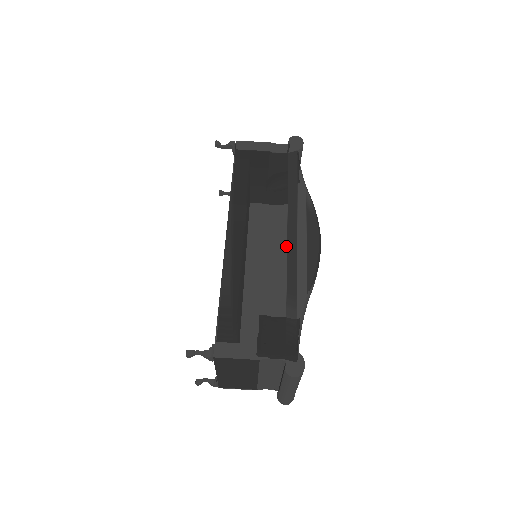
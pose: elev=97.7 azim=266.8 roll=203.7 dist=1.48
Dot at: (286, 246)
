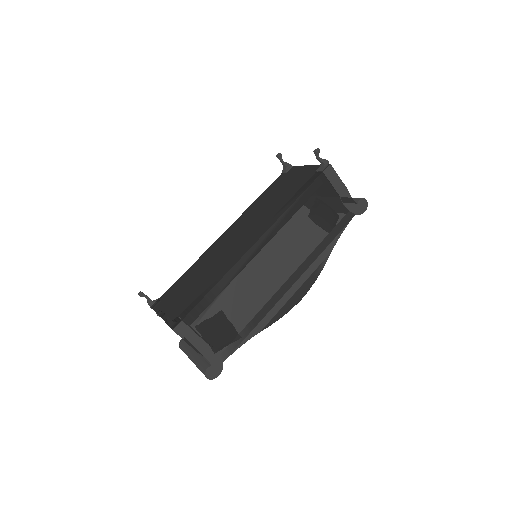
Dot at: (281, 286)
